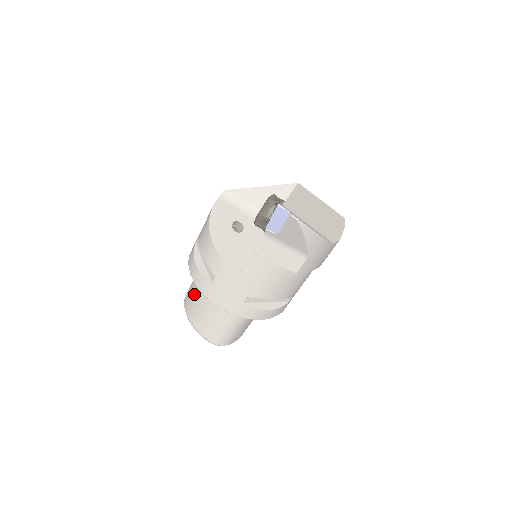
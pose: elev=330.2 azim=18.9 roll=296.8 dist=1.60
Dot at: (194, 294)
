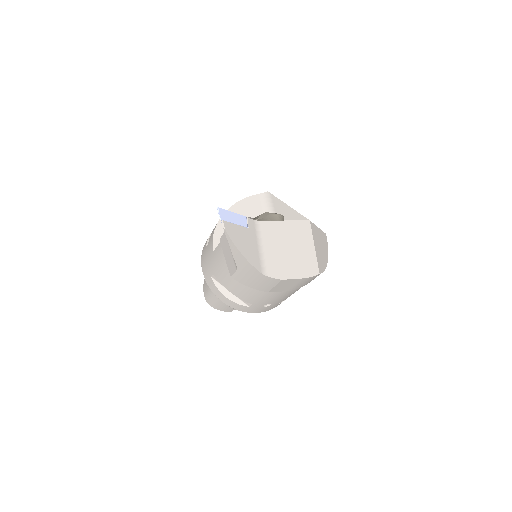
Dot at: occluded
